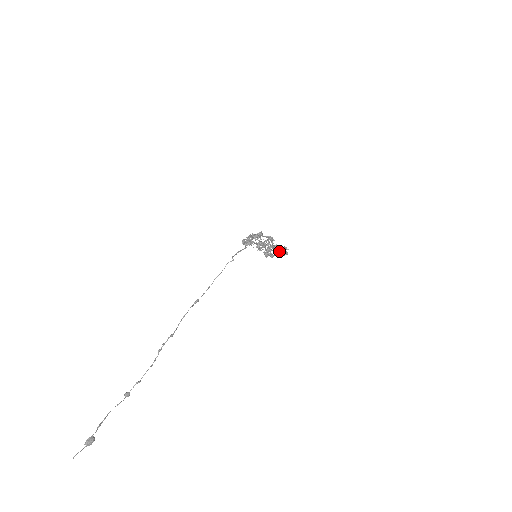
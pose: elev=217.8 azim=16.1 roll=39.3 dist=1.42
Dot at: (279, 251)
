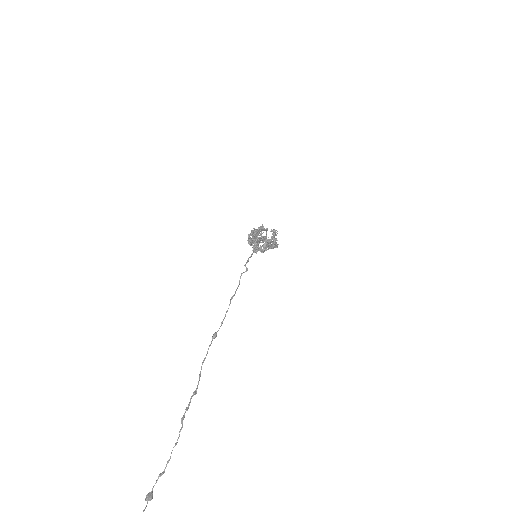
Dot at: occluded
